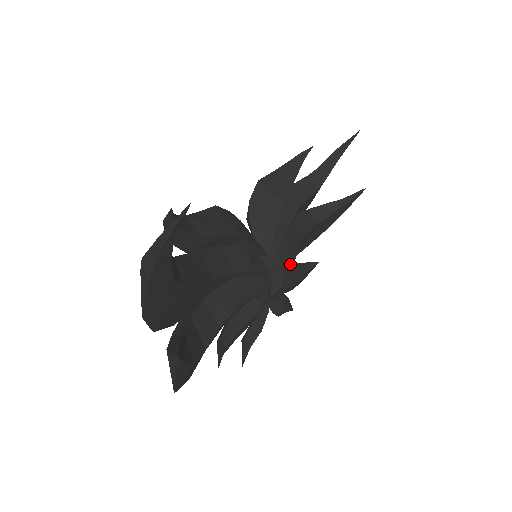
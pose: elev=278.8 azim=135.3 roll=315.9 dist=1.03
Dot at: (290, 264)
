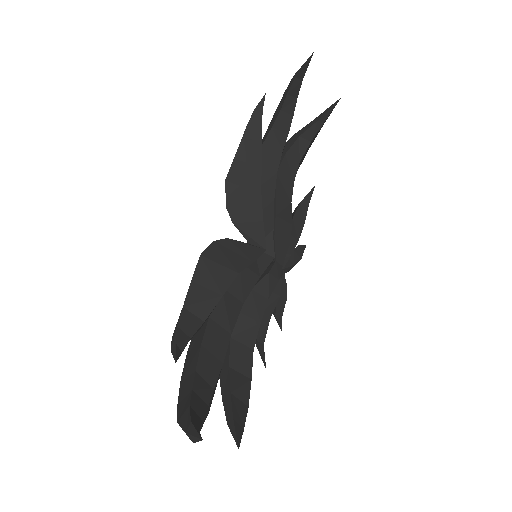
Dot at: (289, 233)
